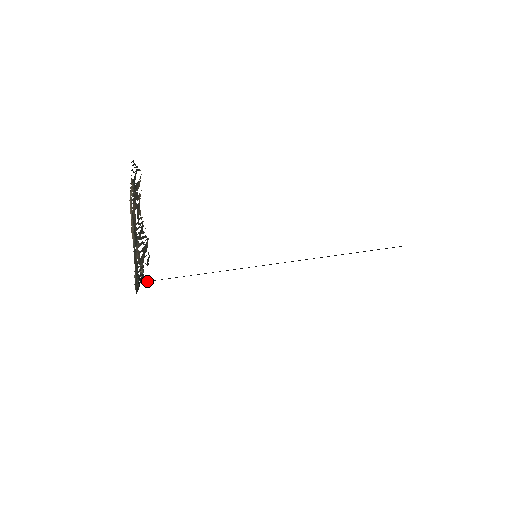
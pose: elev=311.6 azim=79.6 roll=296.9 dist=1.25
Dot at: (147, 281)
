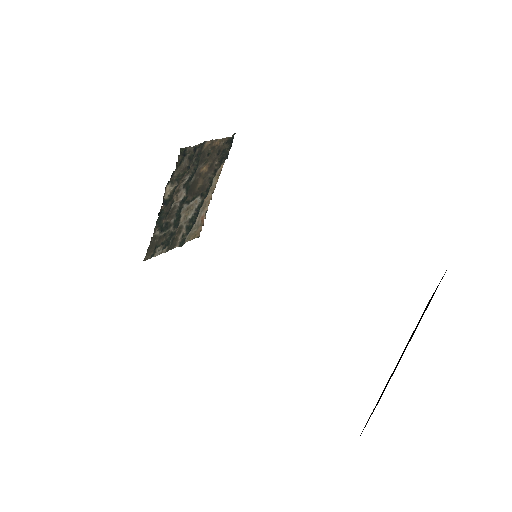
Dot at: occluded
